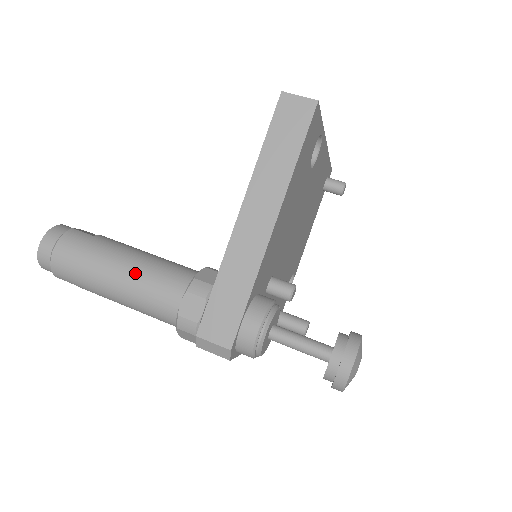
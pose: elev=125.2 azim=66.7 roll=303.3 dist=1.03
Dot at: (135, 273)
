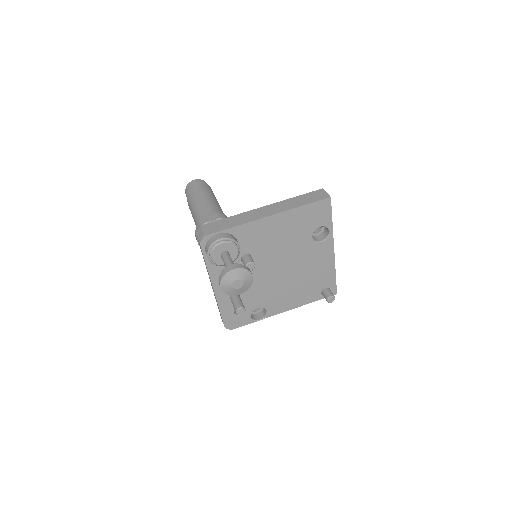
Dot at: (209, 202)
